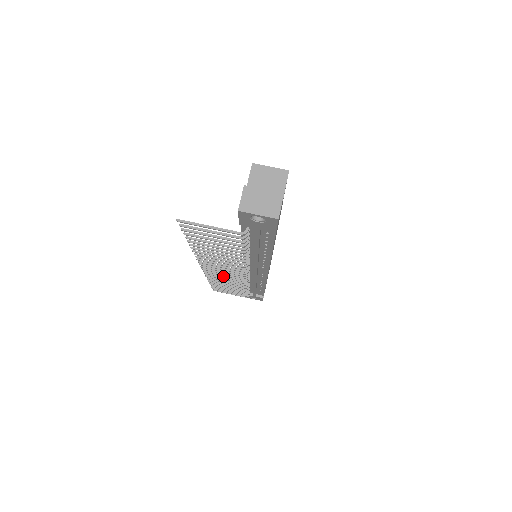
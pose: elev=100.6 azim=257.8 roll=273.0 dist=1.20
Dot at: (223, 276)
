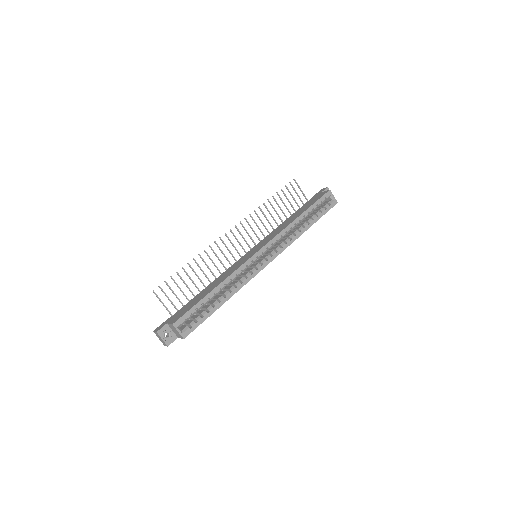
Dot at: (252, 229)
